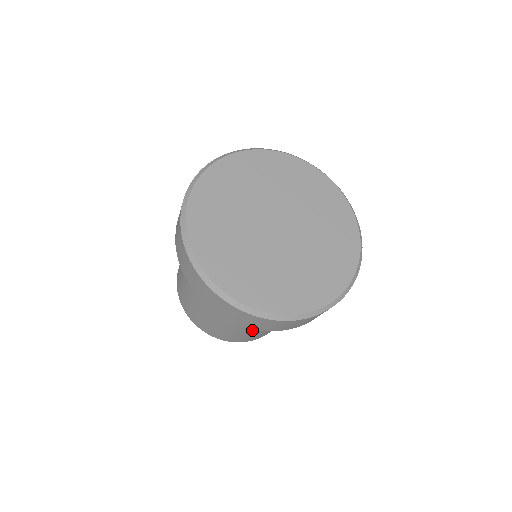
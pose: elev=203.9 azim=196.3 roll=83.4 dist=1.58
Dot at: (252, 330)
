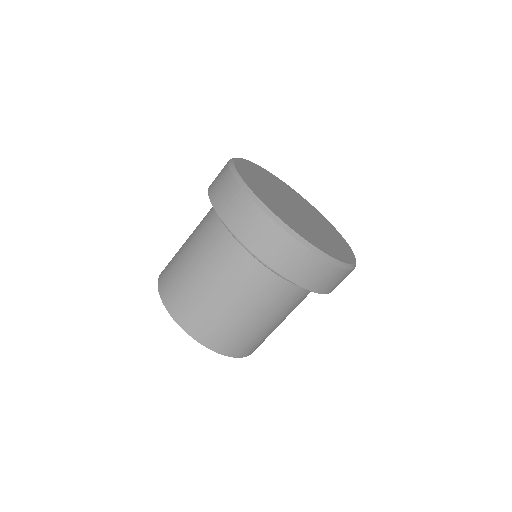
Dot at: (223, 298)
